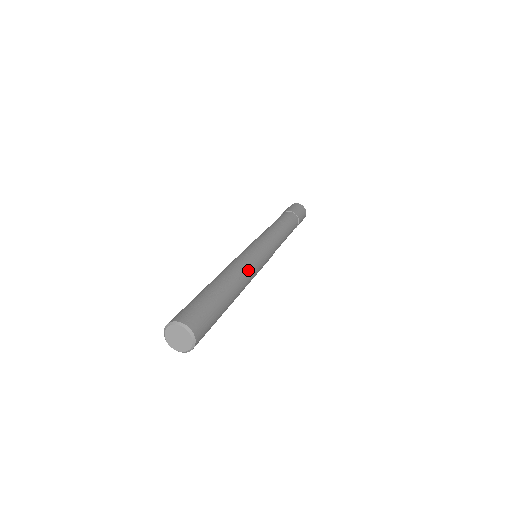
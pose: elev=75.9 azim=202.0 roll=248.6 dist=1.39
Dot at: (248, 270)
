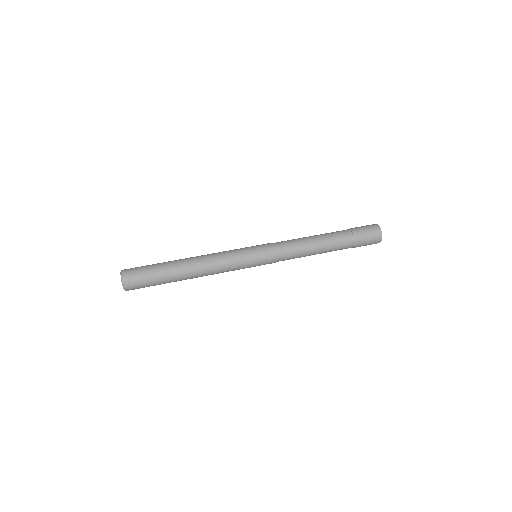
Dot at: (217, 265)
